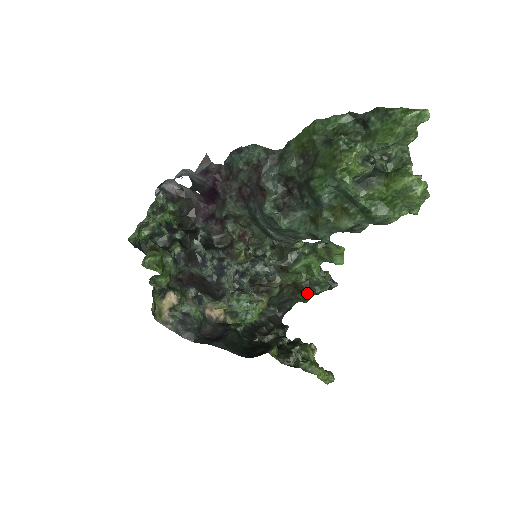
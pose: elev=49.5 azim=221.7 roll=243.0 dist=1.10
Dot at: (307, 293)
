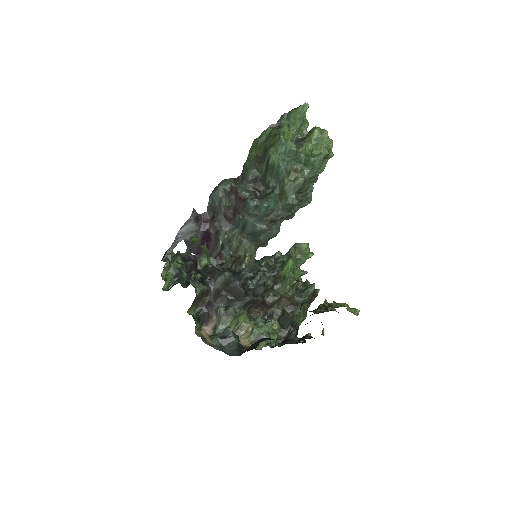
Dot at: (302, 301)
